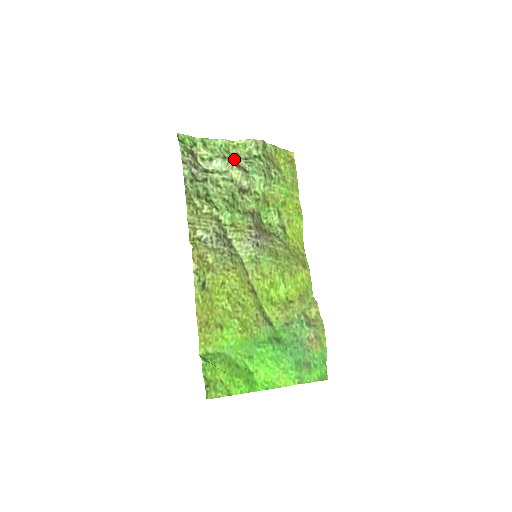
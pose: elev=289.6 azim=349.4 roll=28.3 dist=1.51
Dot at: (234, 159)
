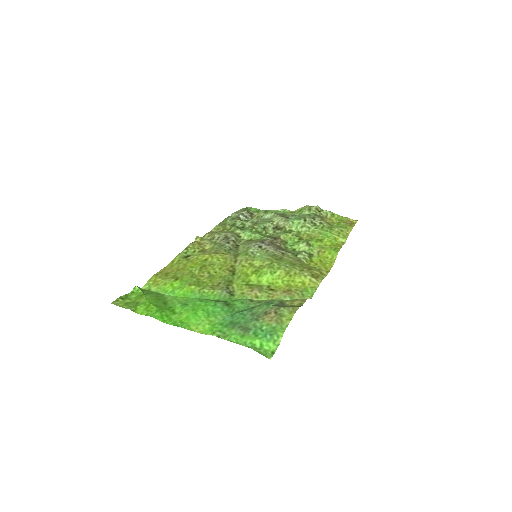
Dot at: (284, 215)
